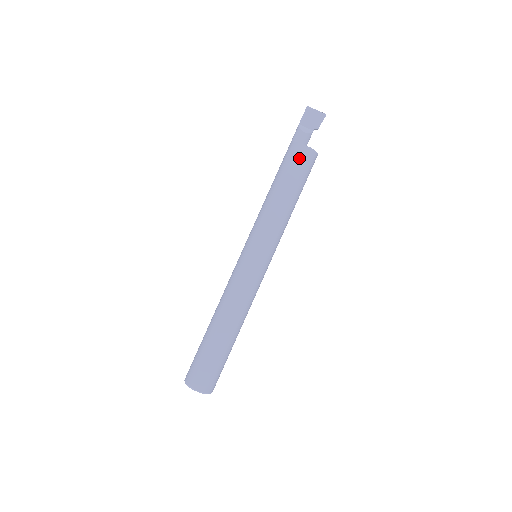
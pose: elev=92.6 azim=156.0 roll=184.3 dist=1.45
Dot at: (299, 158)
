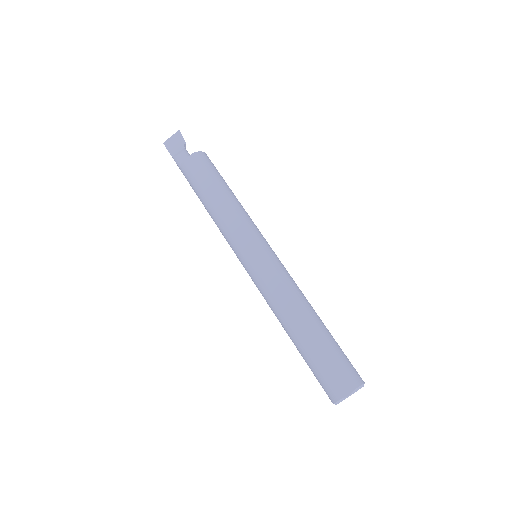
Dot at: (194, 168)
